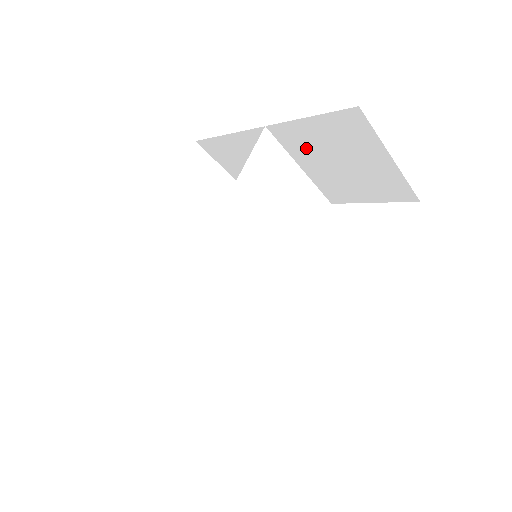
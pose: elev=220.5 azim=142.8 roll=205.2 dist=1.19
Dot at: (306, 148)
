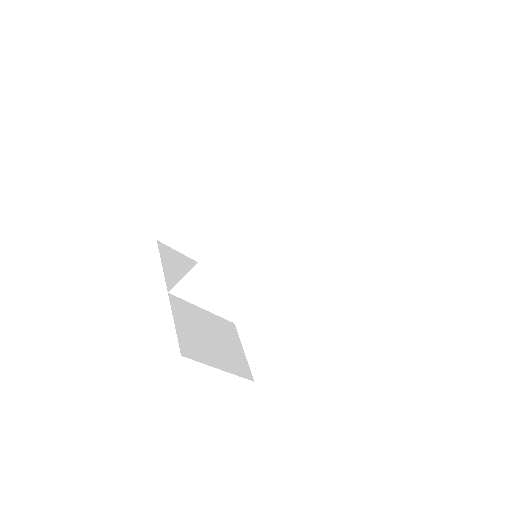
Dot at: occluded
